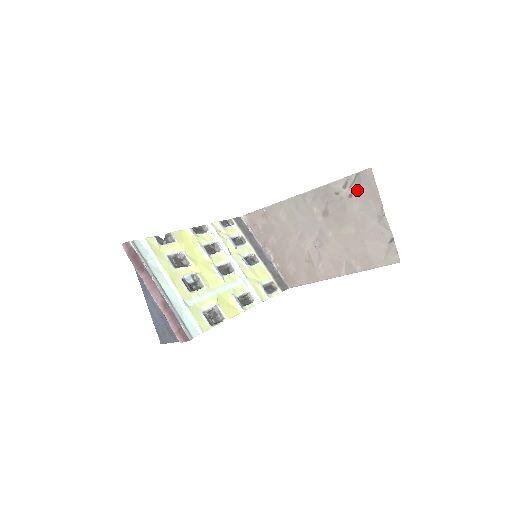
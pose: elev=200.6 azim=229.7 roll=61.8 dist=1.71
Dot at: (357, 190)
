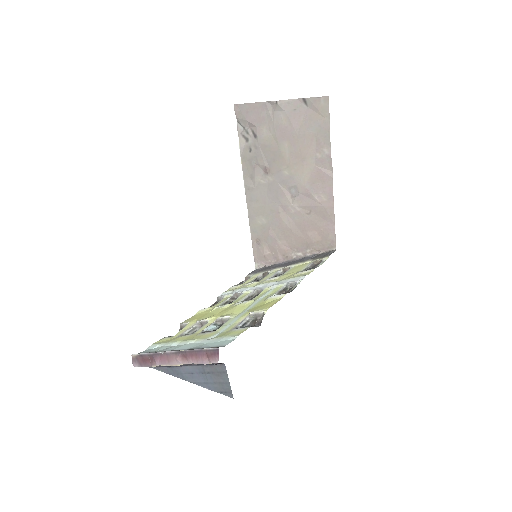
Dot at: (251, 127)
